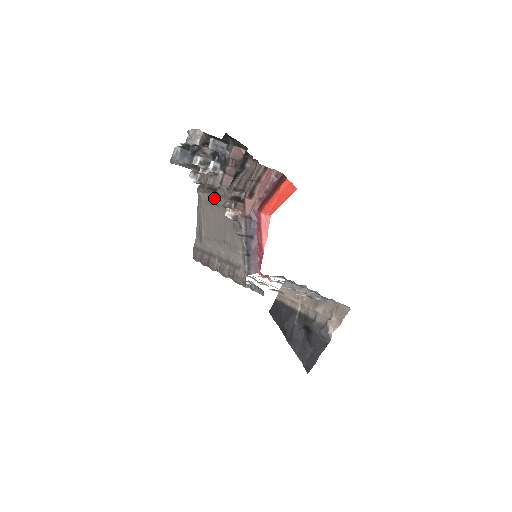
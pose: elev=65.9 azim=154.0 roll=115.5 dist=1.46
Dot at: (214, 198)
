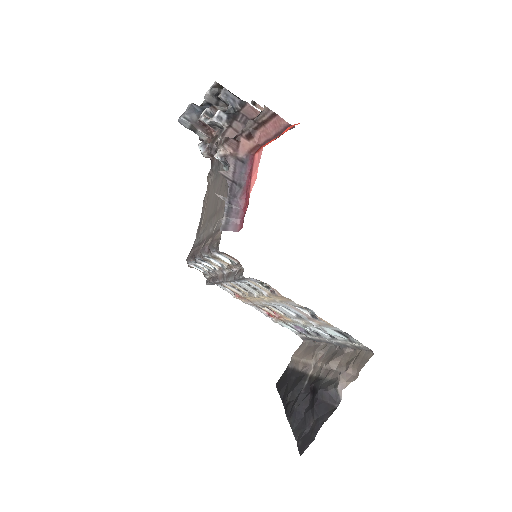
Dot at: occluded
